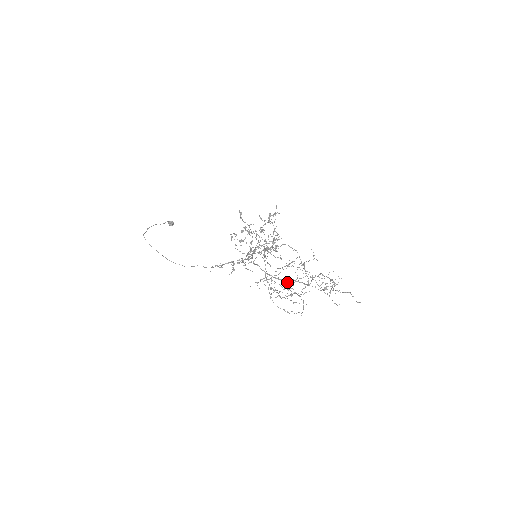
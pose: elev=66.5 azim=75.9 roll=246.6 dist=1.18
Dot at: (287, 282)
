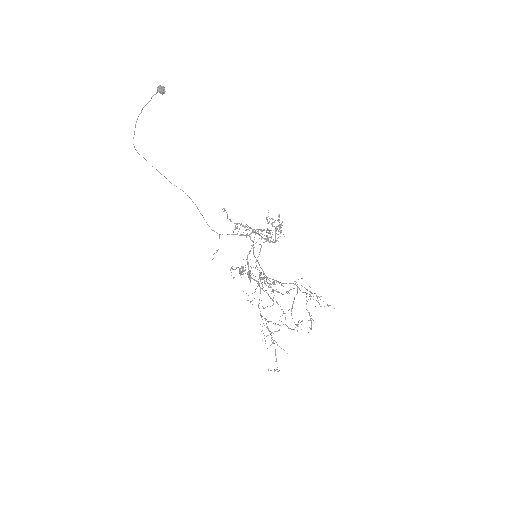
Dot at: occluded
